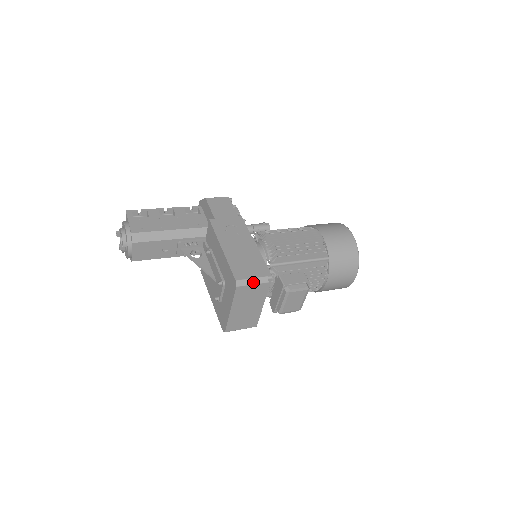
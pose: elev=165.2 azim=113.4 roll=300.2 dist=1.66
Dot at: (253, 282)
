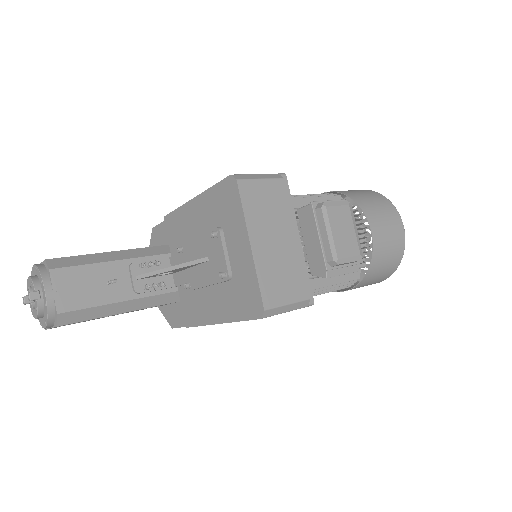
Dot at: (260, 177)
